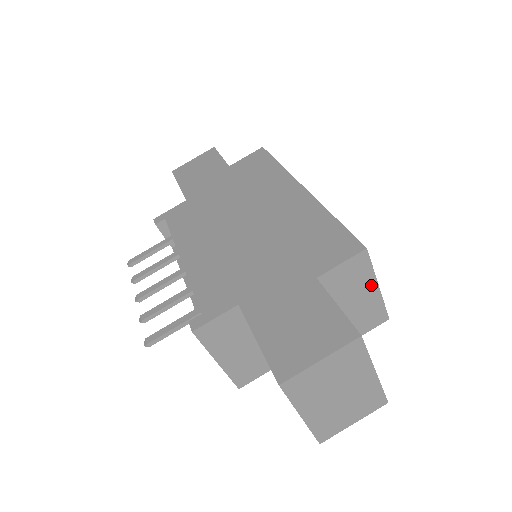
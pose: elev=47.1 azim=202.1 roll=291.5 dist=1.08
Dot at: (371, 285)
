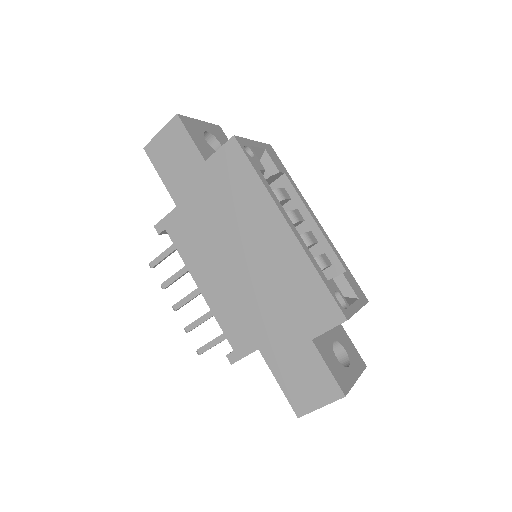
Dot at: occluded
